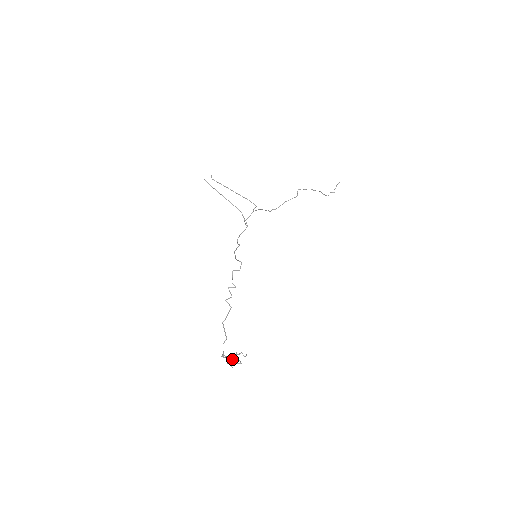
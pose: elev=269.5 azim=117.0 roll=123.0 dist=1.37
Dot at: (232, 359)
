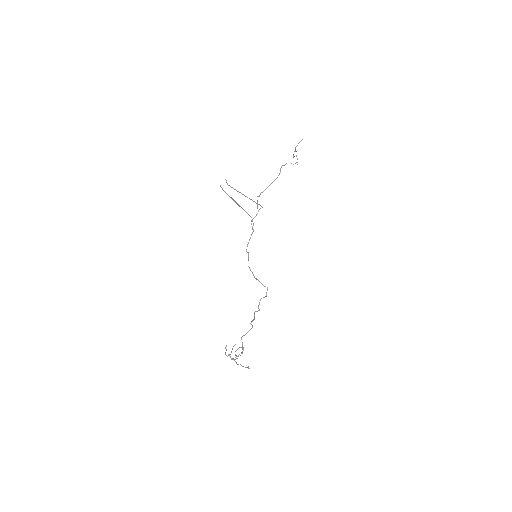
Dot at: occluded
